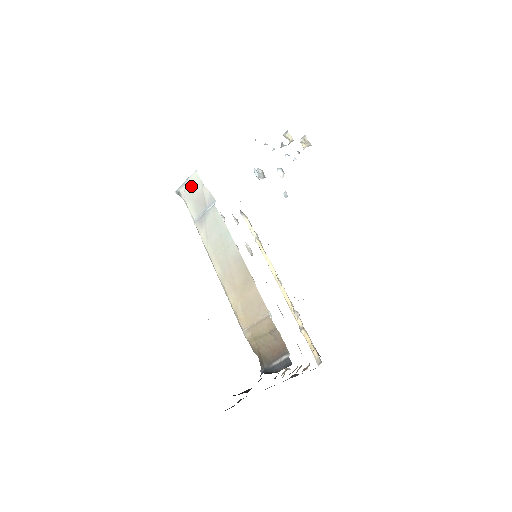
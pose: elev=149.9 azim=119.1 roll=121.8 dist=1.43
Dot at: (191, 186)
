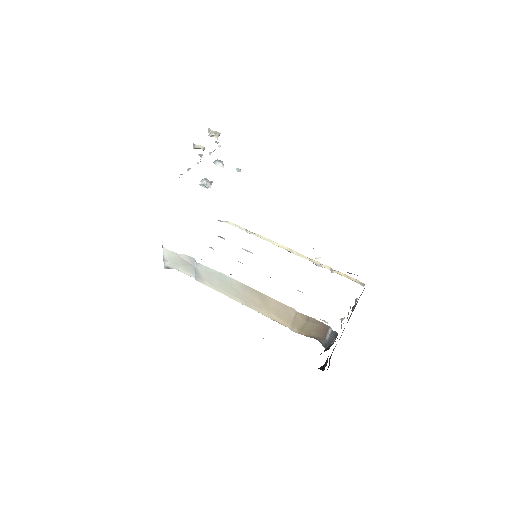
Dot at: (170, 259)
